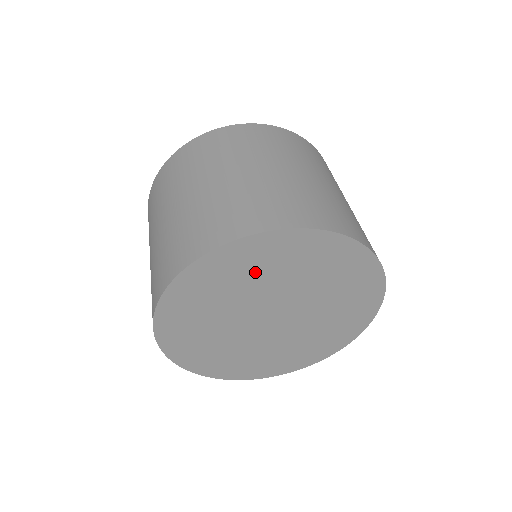
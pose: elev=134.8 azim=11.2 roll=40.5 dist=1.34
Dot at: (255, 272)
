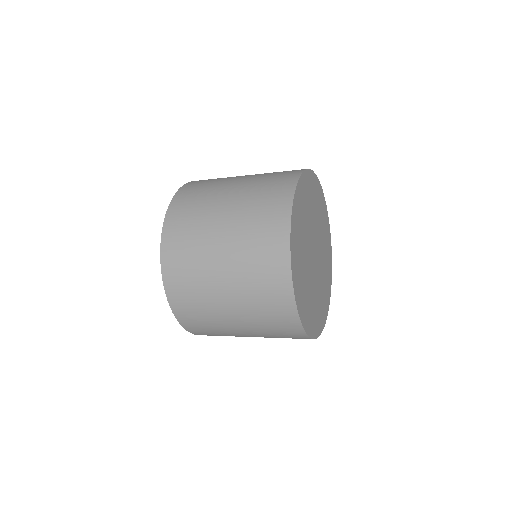
Dot at: (302, 224)
